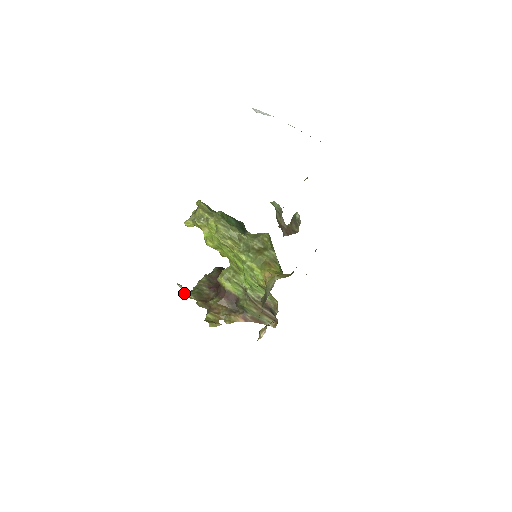
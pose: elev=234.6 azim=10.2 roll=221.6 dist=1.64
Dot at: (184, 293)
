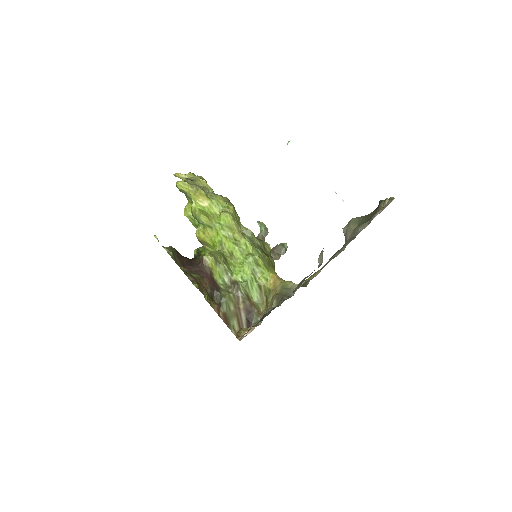
Dot at: (166, 248)
